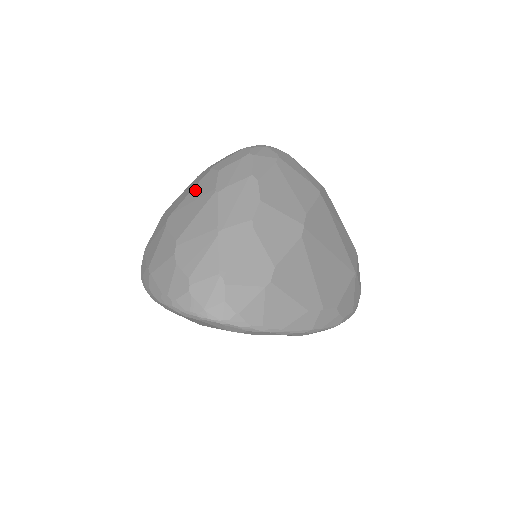
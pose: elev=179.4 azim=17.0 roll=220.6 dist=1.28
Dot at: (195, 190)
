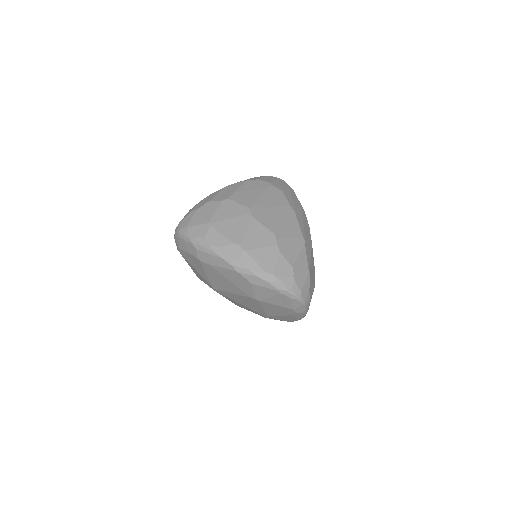
Dot at: (267, 197)
